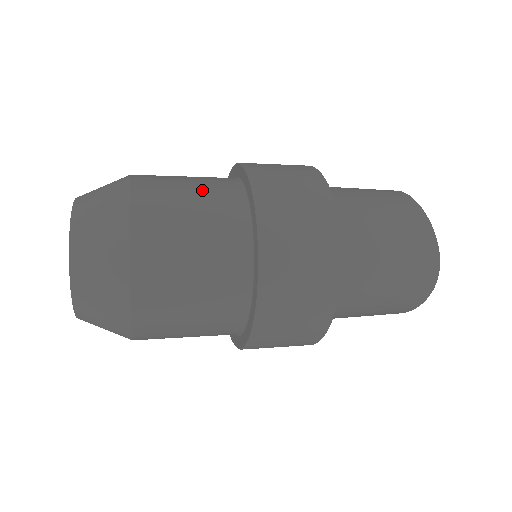
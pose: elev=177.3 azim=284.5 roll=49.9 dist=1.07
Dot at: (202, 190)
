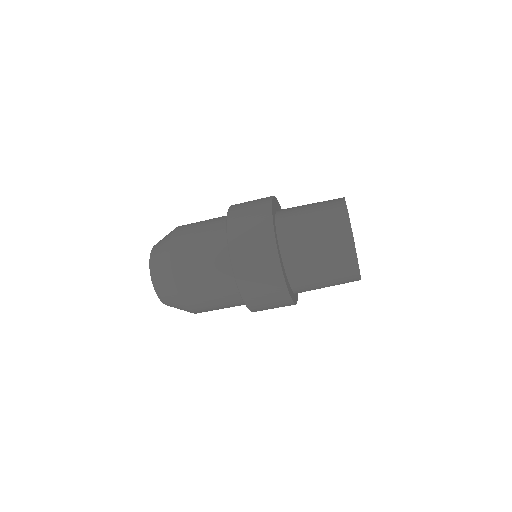
Dot at: occluded
